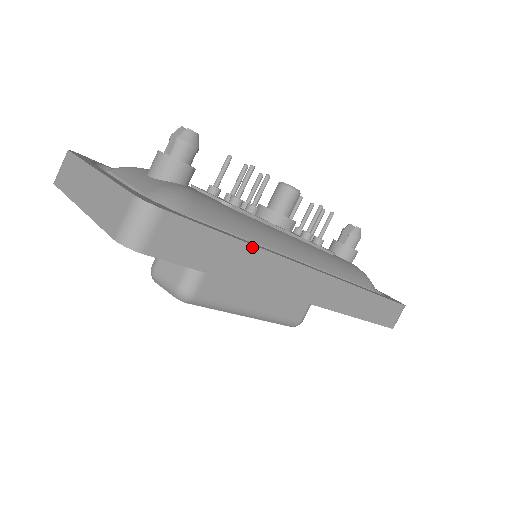
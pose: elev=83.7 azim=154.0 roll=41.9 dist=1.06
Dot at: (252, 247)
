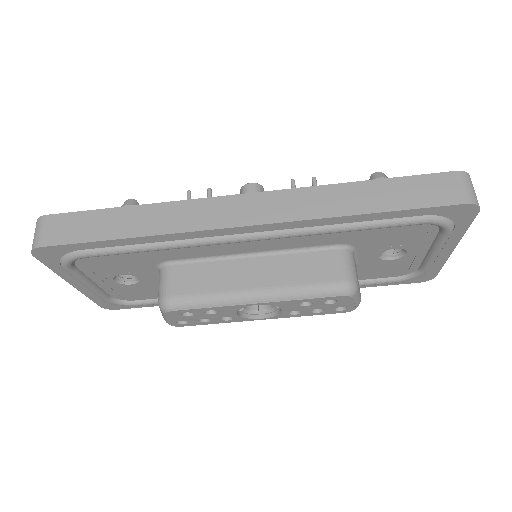
Dot at: (139, 207)
